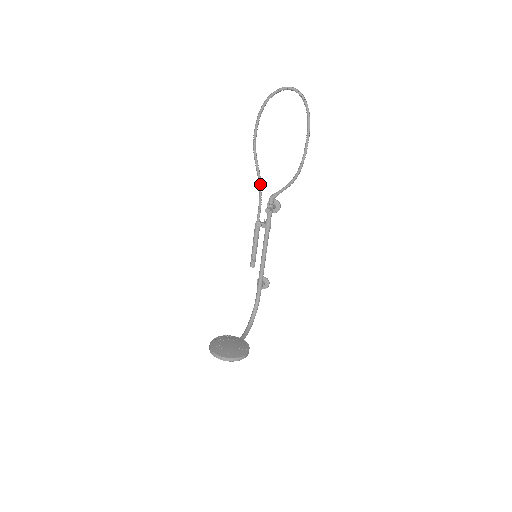
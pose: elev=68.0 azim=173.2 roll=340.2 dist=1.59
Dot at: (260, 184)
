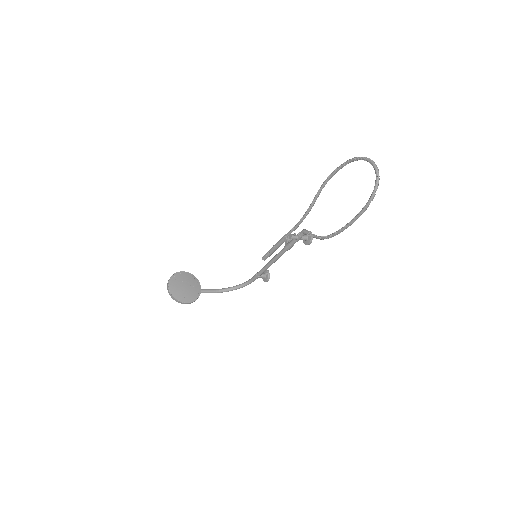
Dot at: (307, 213)
